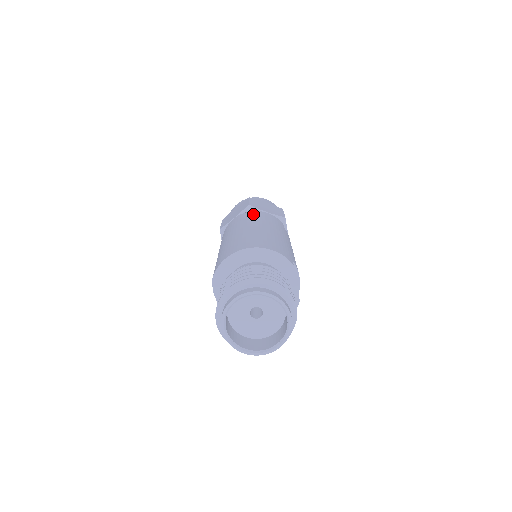
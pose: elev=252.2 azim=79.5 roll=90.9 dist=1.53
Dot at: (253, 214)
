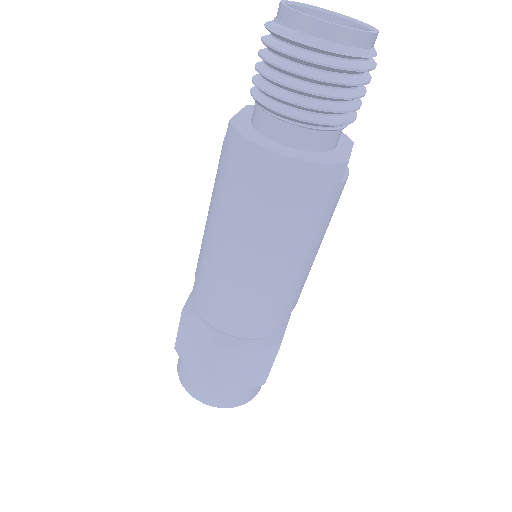
Dot at: occluded
